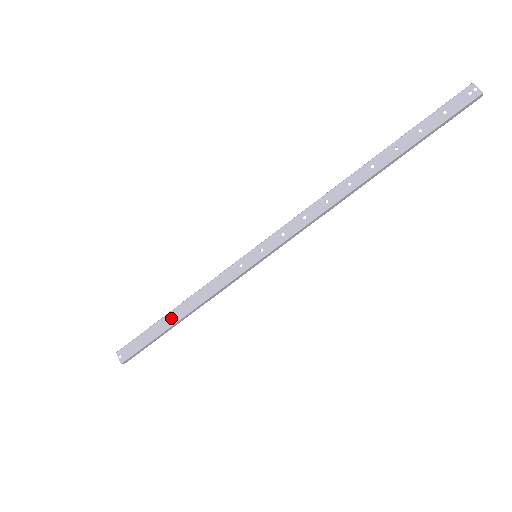
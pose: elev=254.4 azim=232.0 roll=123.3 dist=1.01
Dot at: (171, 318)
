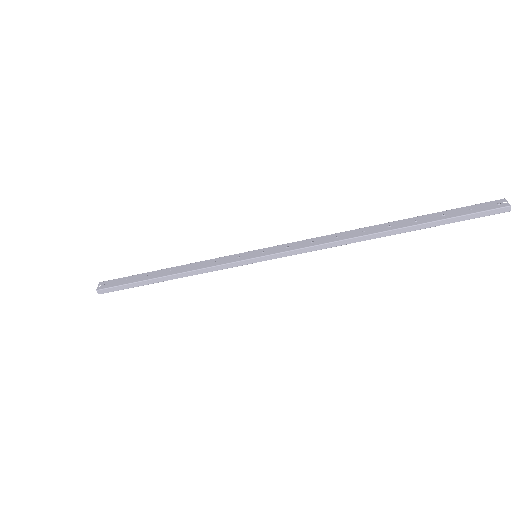
Dot at: (159, 273)
